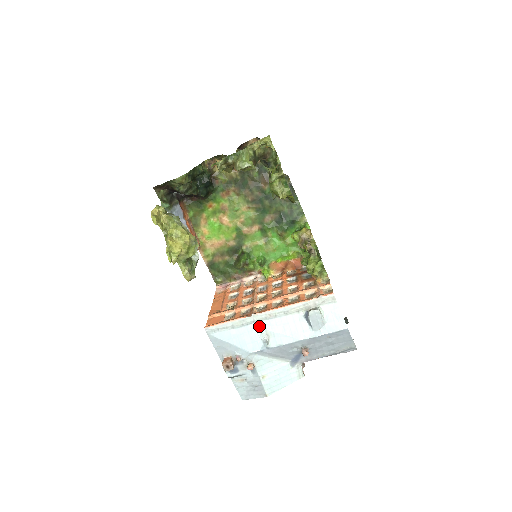
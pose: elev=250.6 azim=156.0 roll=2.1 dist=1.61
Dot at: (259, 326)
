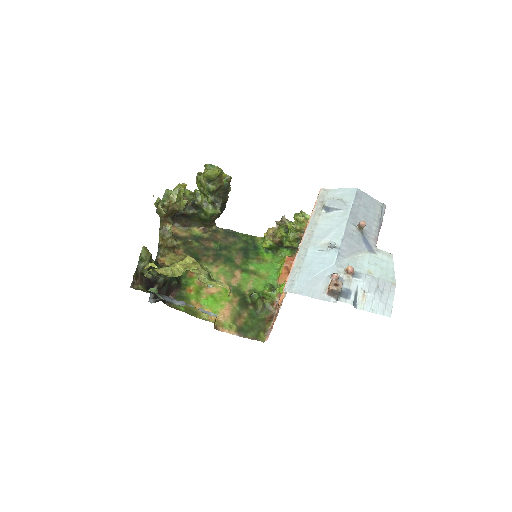
Dot at: (313, 247)
